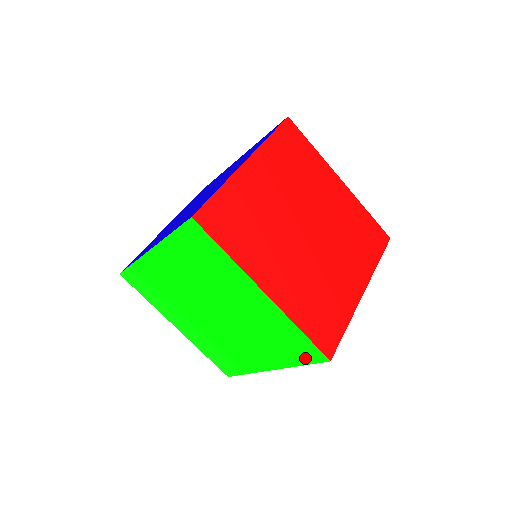
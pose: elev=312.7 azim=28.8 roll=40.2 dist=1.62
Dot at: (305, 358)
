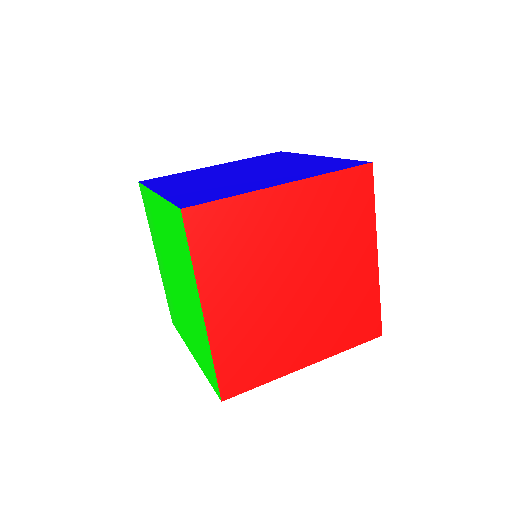
Dot at: (210, 378)
